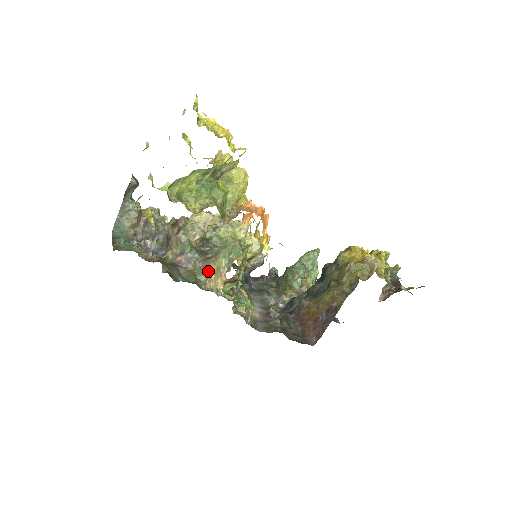
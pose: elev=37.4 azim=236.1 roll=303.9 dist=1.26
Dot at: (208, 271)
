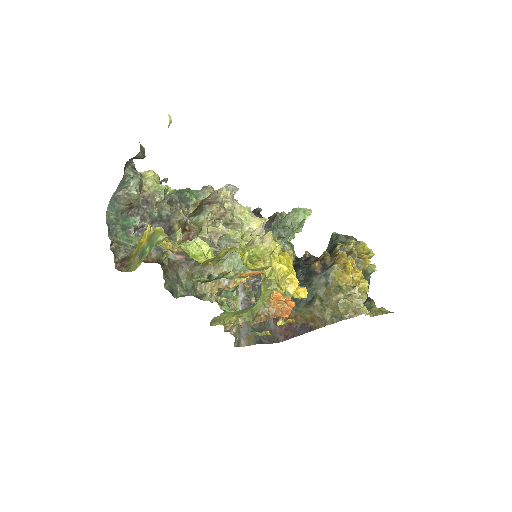
Dot at: (207, 274)
